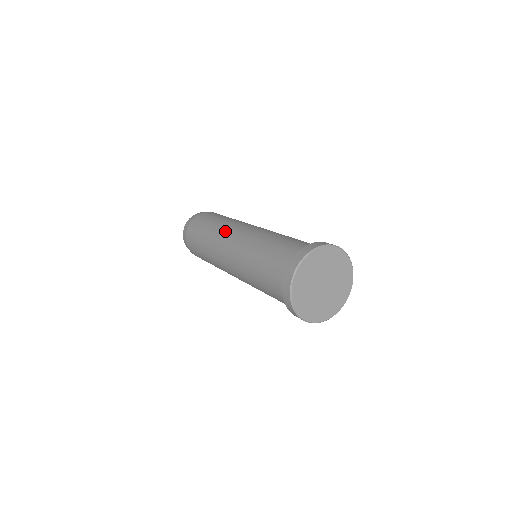
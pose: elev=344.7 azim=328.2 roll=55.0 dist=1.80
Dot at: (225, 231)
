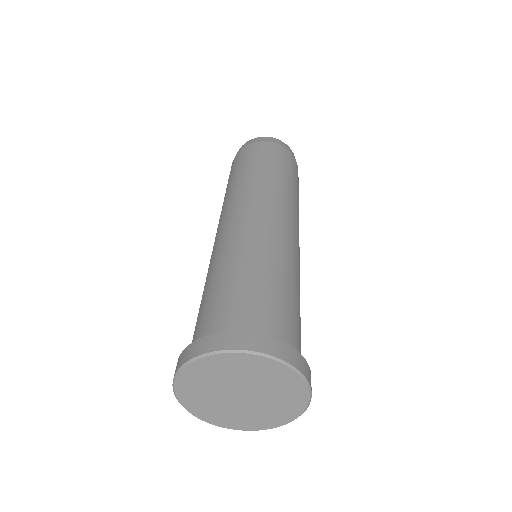
Dot at: occluded
